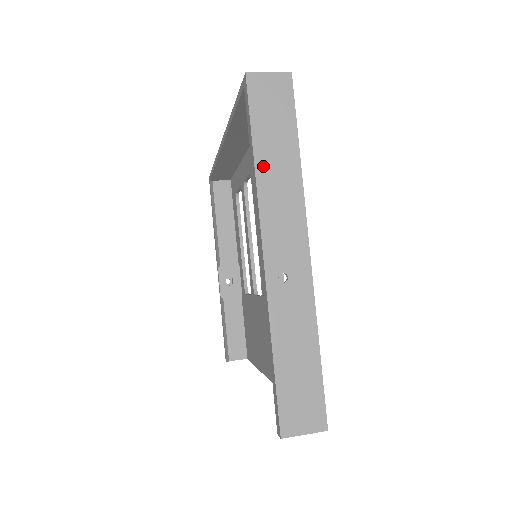
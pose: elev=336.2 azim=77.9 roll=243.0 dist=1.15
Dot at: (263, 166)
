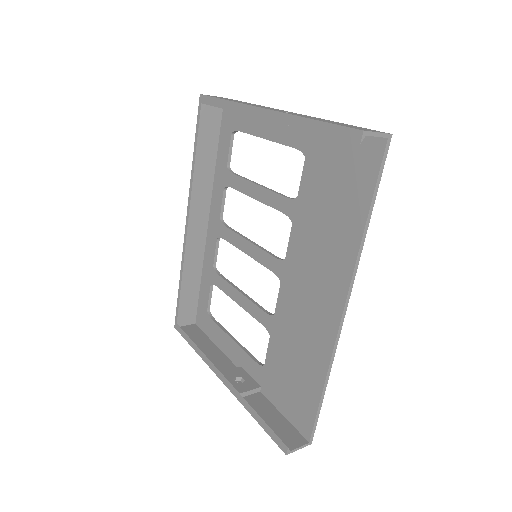
Dot at: occluded
